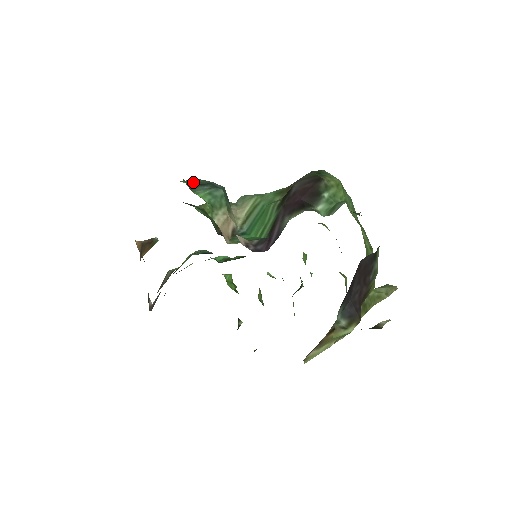
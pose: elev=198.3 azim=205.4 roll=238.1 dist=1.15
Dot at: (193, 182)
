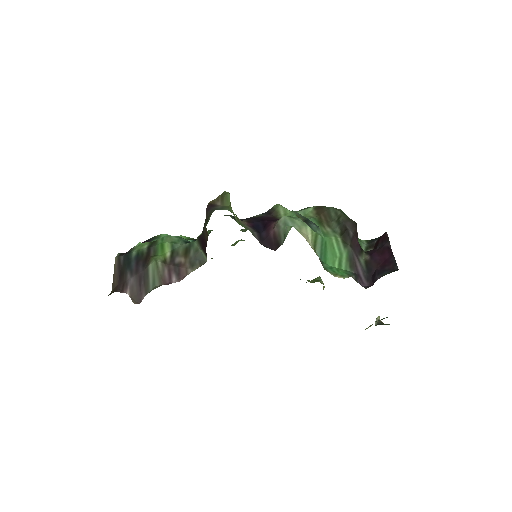
Dot at: (303, 218)
